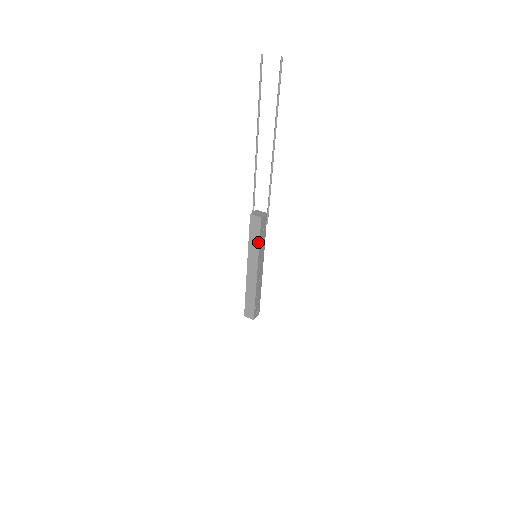
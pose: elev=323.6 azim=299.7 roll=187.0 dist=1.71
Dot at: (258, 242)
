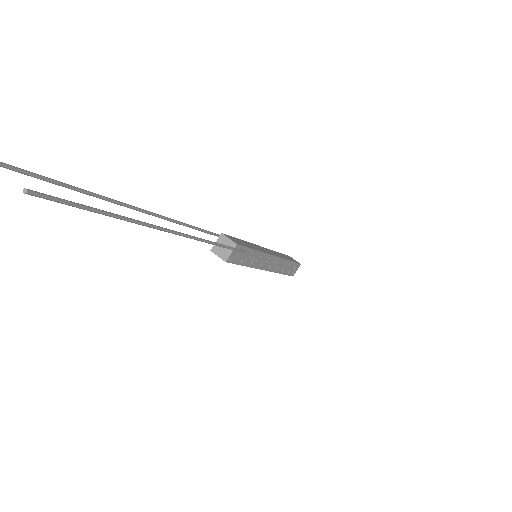
Dot at: (243, 265)
